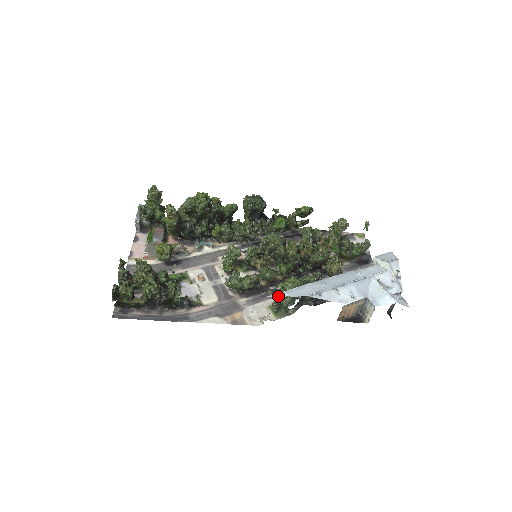
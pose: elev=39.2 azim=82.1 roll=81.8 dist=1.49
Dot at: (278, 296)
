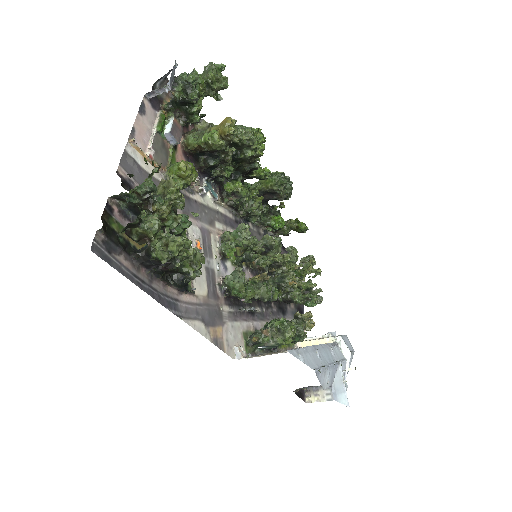
Dot at: (296, 356)
